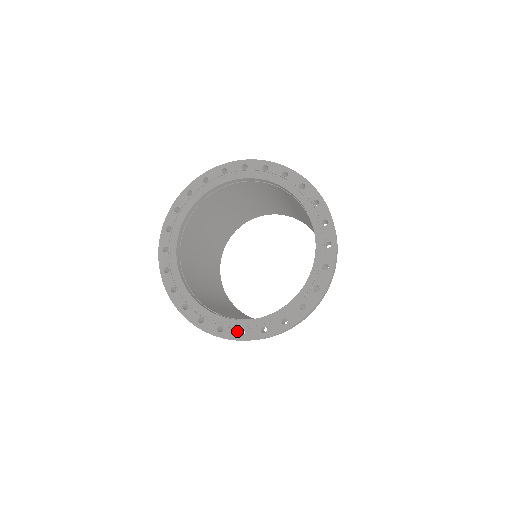
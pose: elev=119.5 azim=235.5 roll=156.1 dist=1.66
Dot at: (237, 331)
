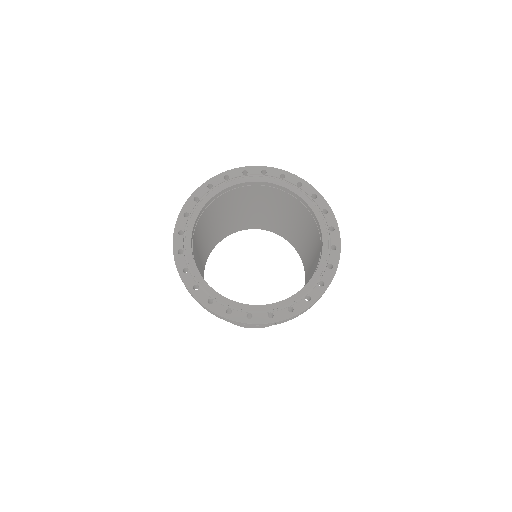
Dot at: (208, 298)
